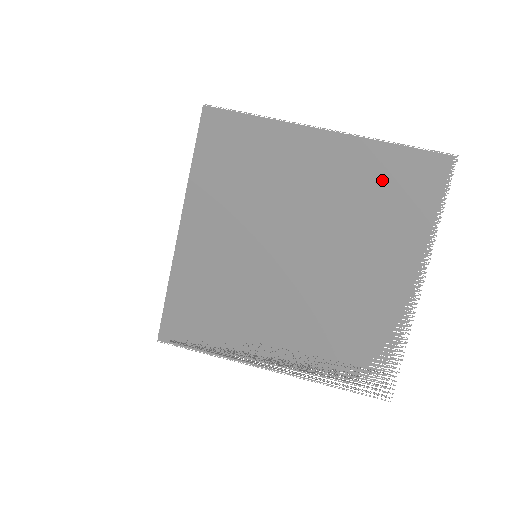
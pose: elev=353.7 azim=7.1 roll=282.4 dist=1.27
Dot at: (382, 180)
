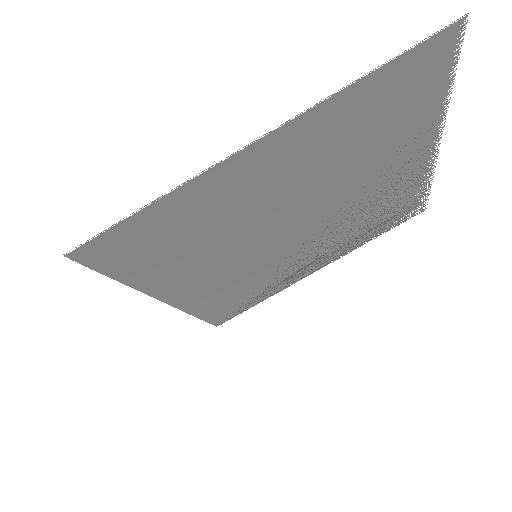
Dot at: (361, 120)
